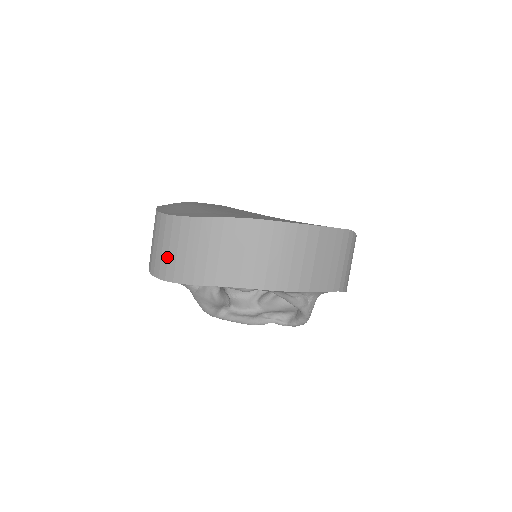
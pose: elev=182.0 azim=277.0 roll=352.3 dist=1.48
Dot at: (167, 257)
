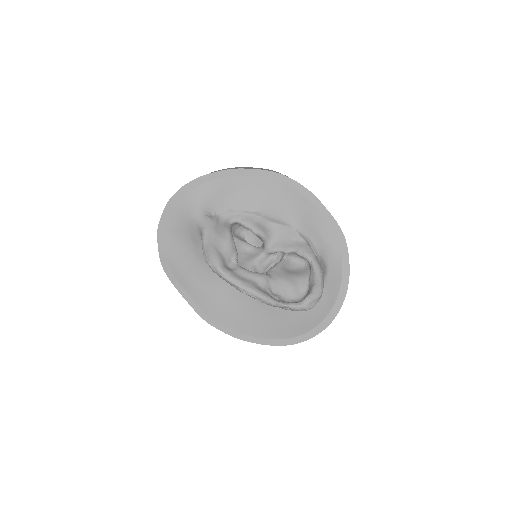
Dot at: occluded
